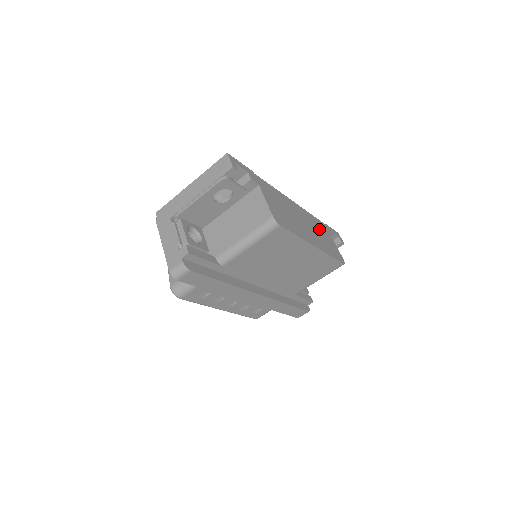
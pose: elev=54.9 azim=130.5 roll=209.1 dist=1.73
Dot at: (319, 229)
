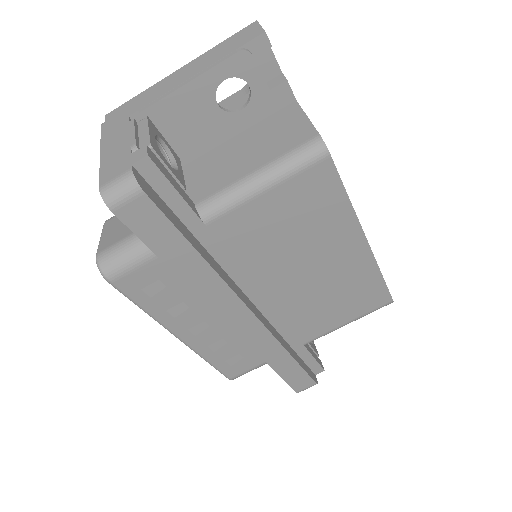
Dot at: occluded
